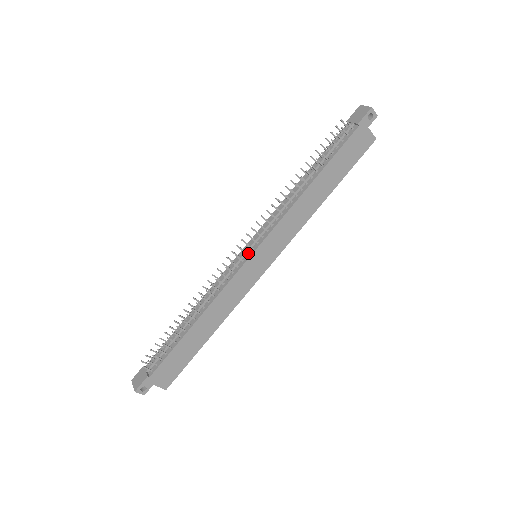
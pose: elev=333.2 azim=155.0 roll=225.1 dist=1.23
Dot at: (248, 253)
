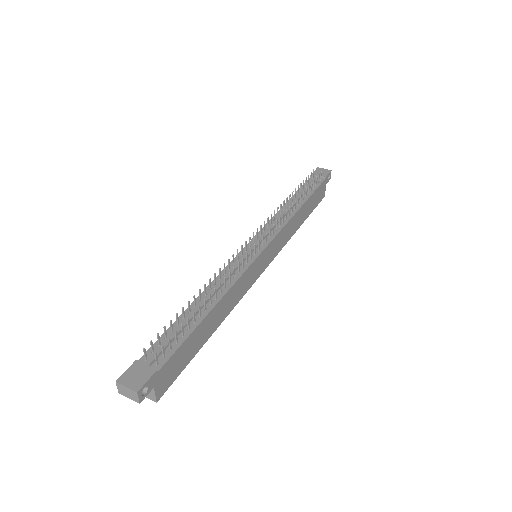
Dot at: (258, 248)
